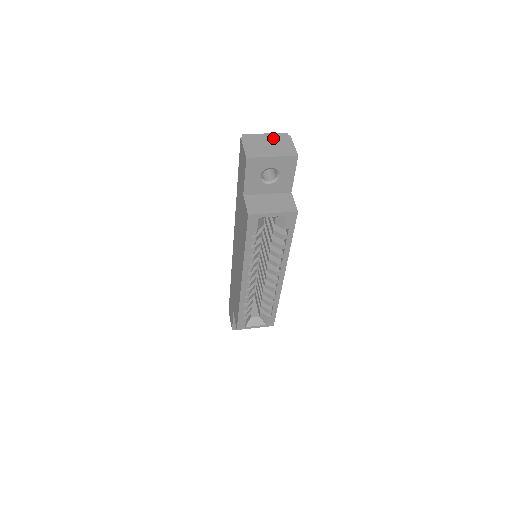
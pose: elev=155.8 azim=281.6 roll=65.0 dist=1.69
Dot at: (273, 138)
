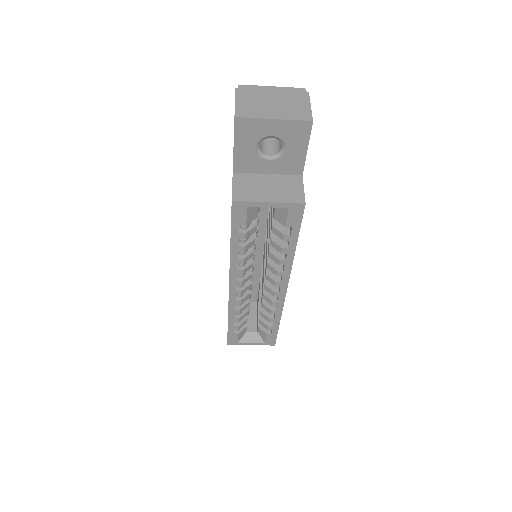
Dot at: (282, 93)
